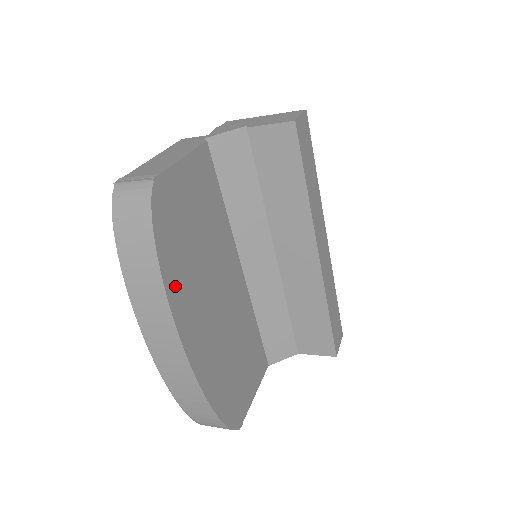
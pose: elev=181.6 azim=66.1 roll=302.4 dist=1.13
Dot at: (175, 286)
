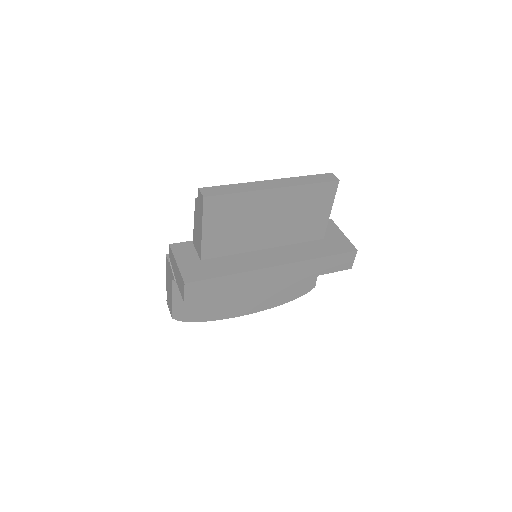
Dot at: (218, 315)
